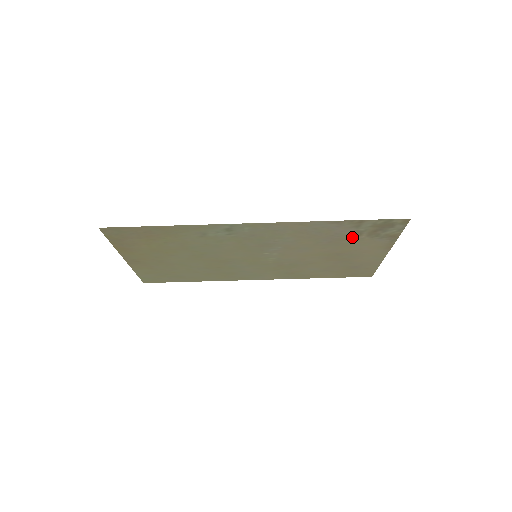
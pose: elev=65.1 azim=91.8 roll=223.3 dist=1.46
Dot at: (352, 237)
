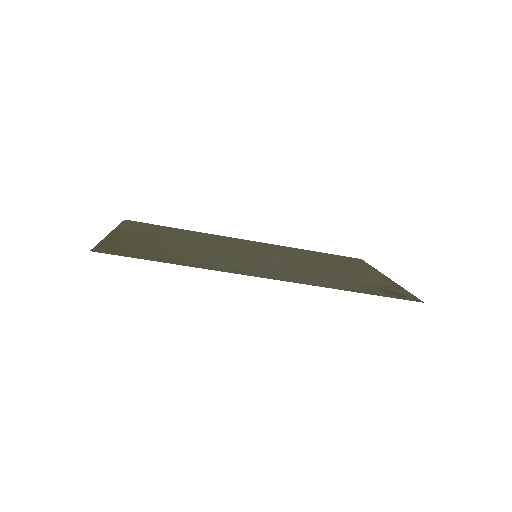
Dot at: (360, 282)
